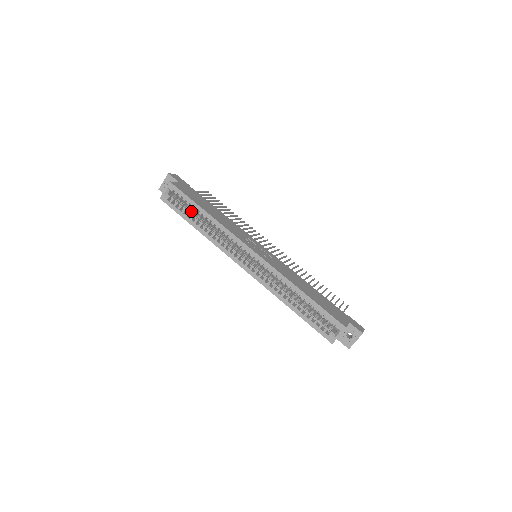
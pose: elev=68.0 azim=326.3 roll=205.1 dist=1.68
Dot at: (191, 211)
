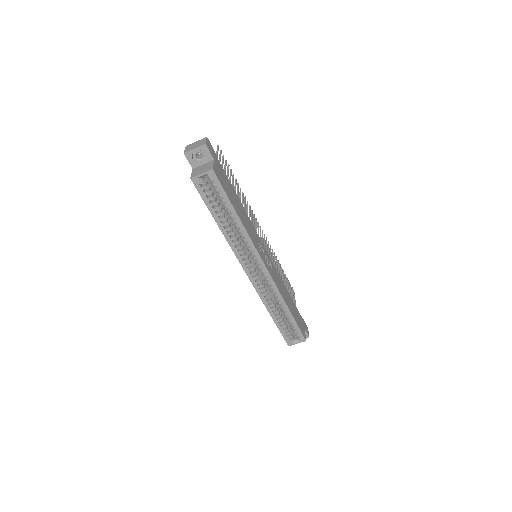
Dot at: occluded
